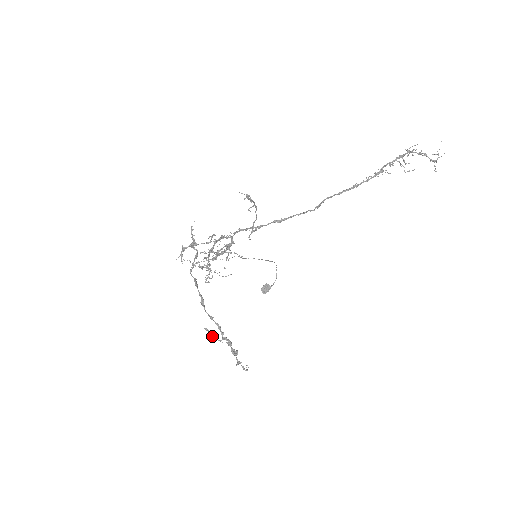
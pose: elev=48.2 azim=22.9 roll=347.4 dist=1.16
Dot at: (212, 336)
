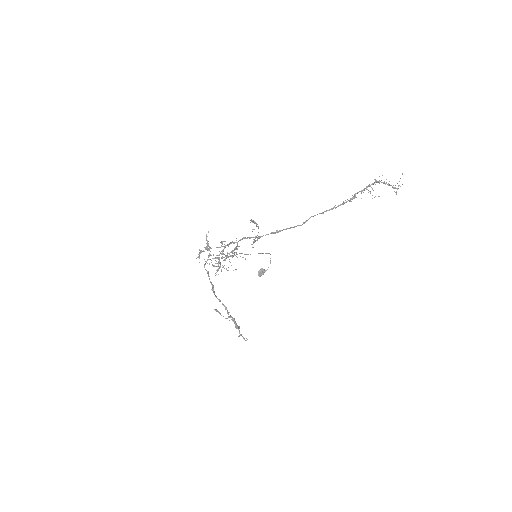
Dot at: occluded
